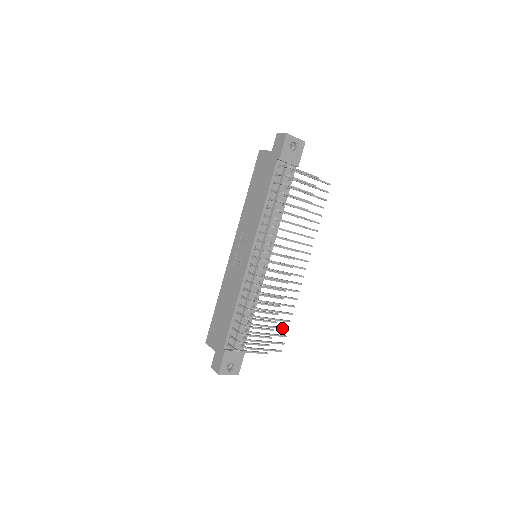
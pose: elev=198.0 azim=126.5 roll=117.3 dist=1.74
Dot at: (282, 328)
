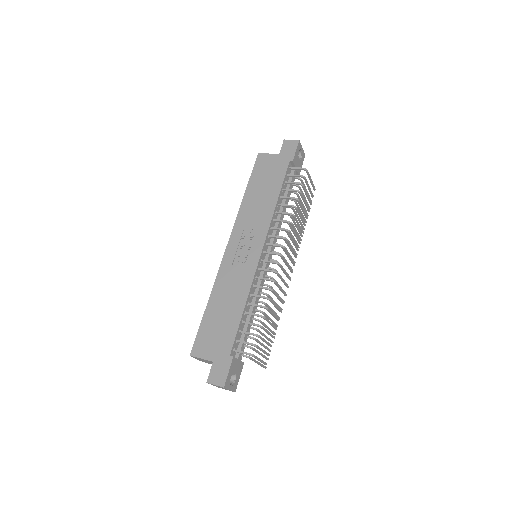
Dot at: (270, 340)
